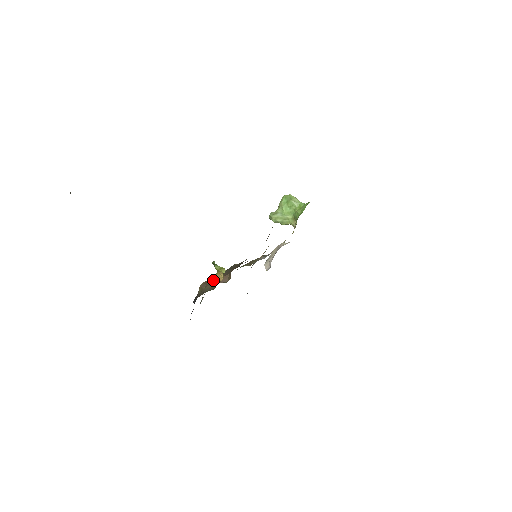
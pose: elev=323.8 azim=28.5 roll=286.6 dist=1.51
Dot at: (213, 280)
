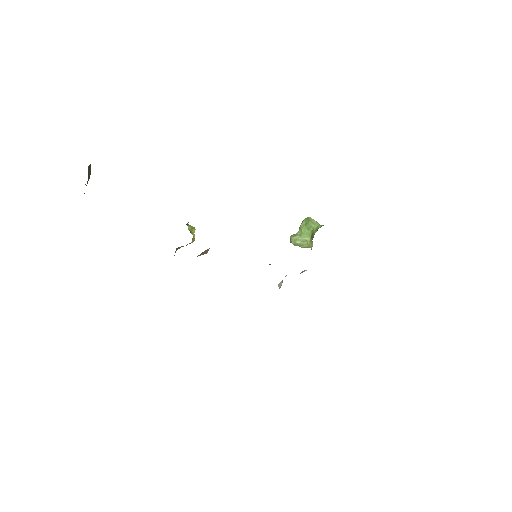
Dot at: occluded
